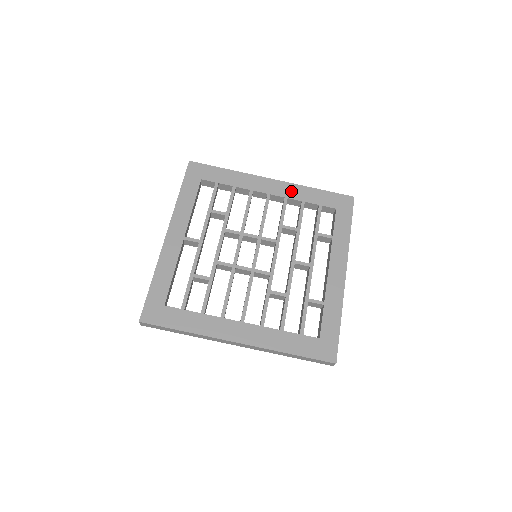
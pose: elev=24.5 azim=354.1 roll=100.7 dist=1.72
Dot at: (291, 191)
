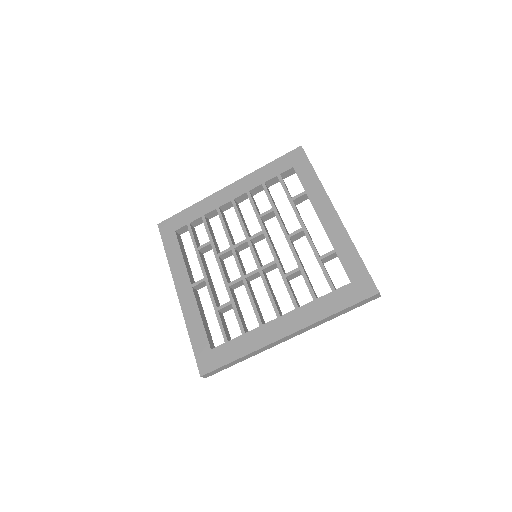
Dot at: (248, 183)
